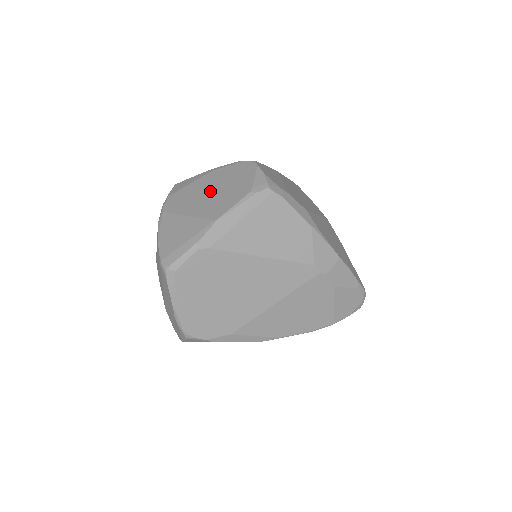
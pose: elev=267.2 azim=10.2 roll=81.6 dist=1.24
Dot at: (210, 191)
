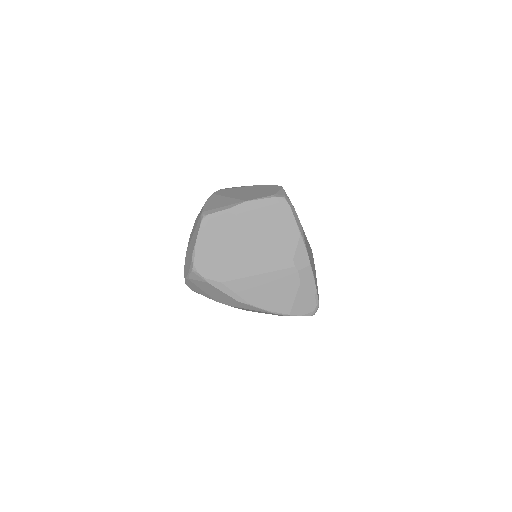
Dot at: (248, 191)
